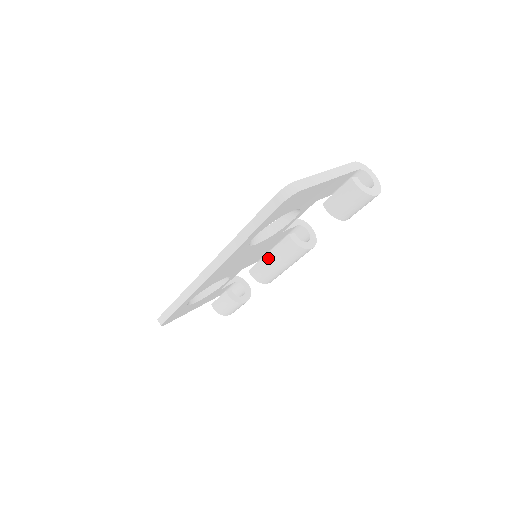
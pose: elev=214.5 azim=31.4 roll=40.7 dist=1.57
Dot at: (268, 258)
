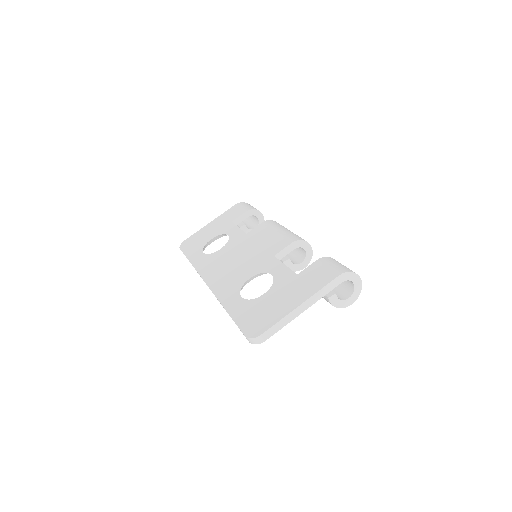
Dot at: occluded
